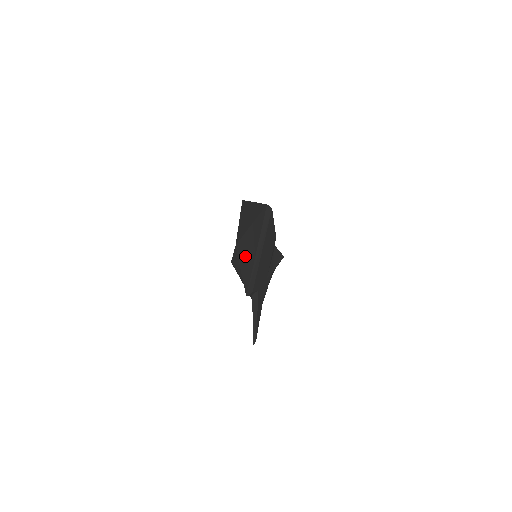
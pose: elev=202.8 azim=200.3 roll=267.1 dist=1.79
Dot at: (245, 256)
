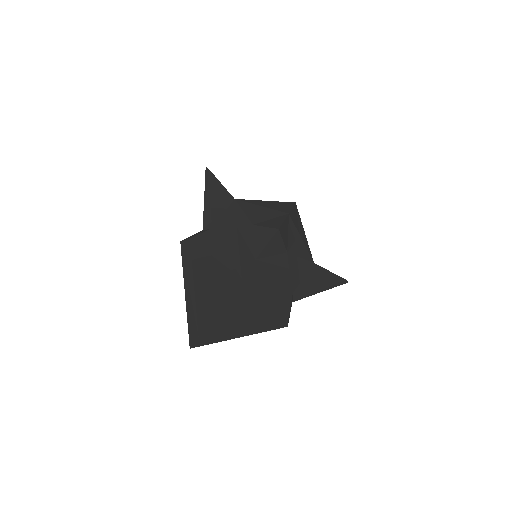
Dot at: occluded
